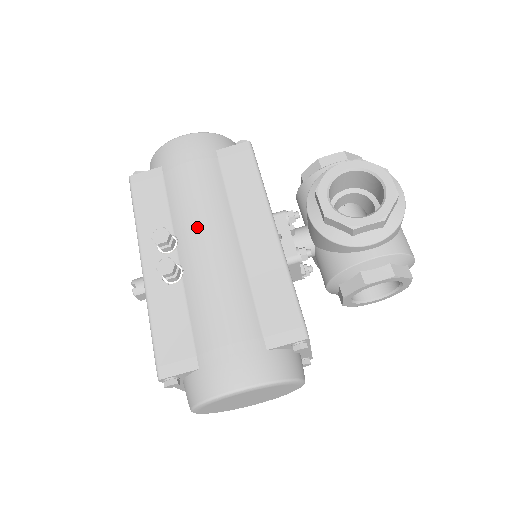
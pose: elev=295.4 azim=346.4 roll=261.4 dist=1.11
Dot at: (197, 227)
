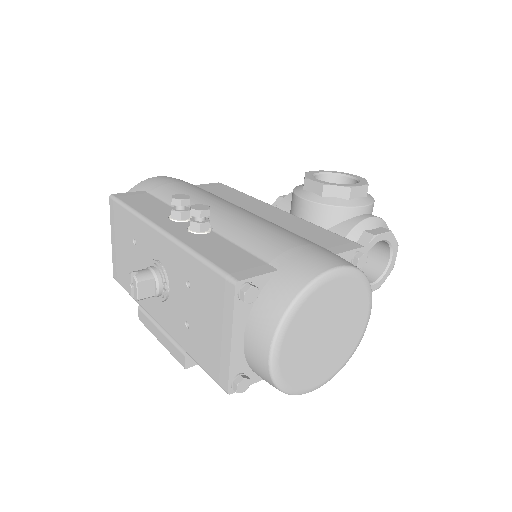
Dot at: (210, 203)
